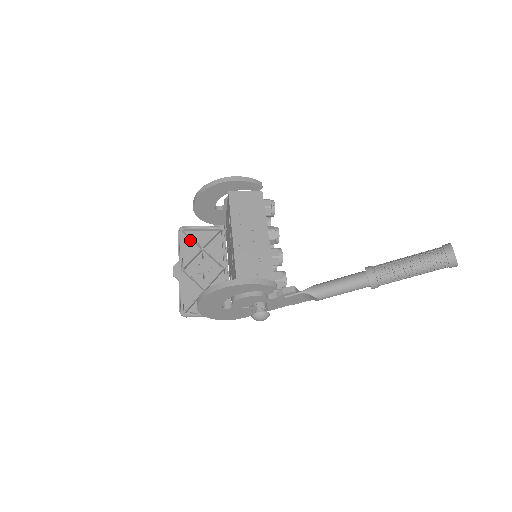
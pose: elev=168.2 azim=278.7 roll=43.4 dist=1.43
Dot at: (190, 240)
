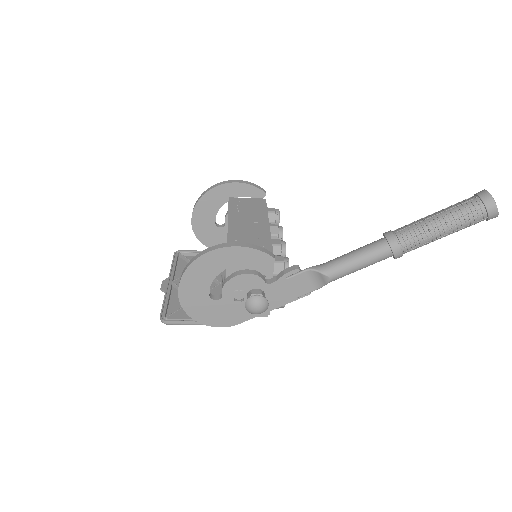
Dot at: (186, 262)
